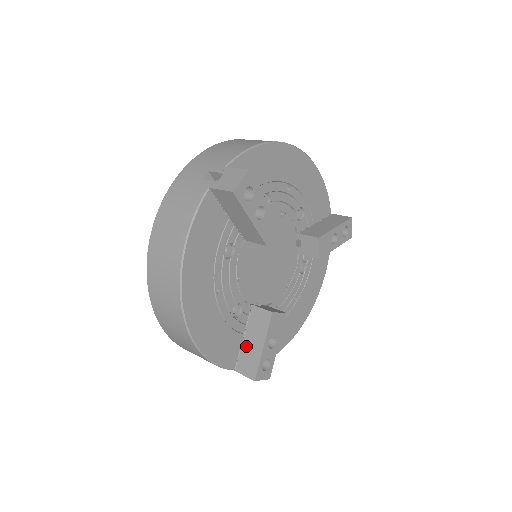
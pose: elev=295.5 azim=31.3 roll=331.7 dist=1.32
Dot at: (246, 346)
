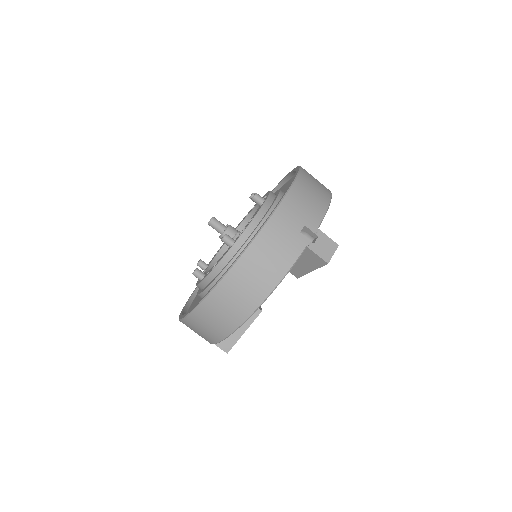
Dot at: occluded
